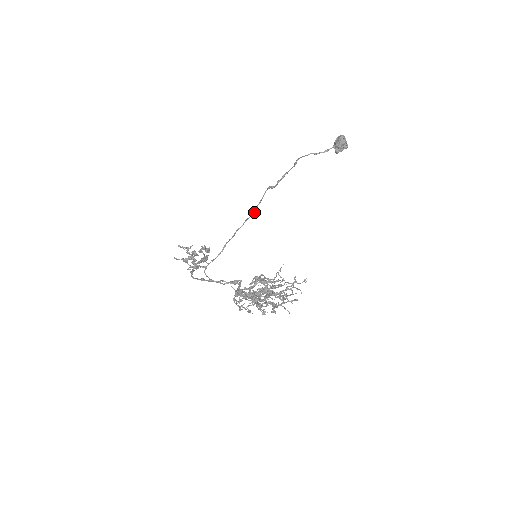
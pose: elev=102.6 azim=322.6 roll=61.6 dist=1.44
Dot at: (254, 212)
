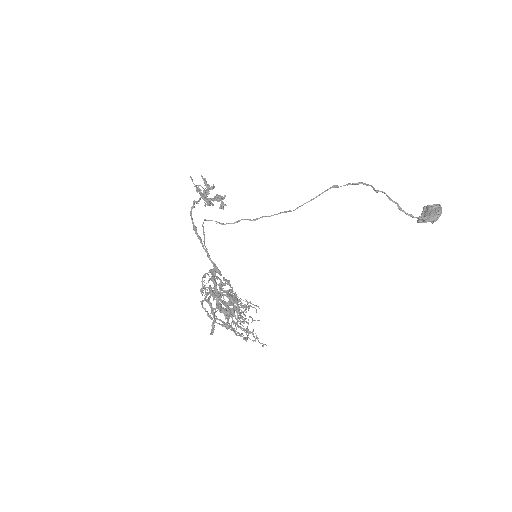
Dot at: (294, 210)
